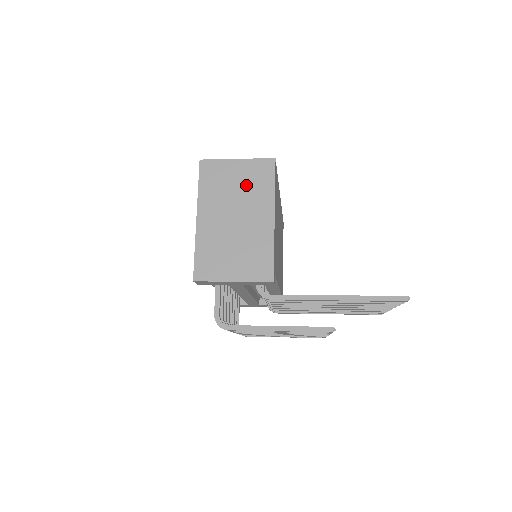
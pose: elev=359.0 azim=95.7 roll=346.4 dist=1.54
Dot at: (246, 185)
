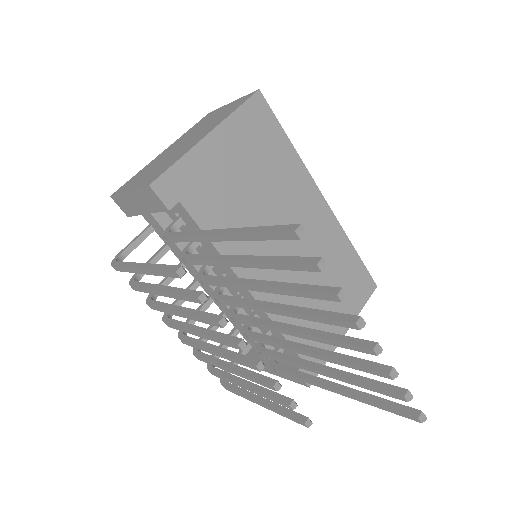
Dot at: (217, 117)
